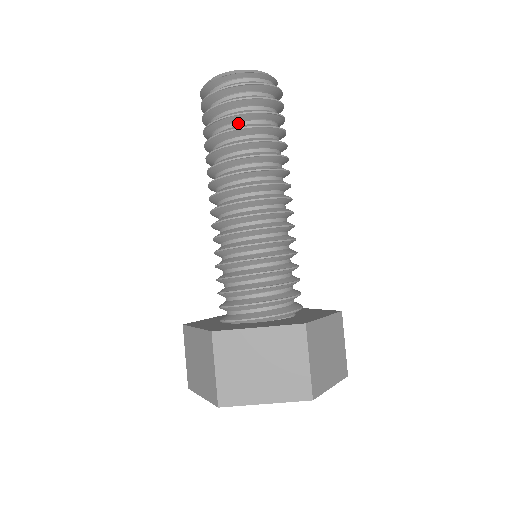
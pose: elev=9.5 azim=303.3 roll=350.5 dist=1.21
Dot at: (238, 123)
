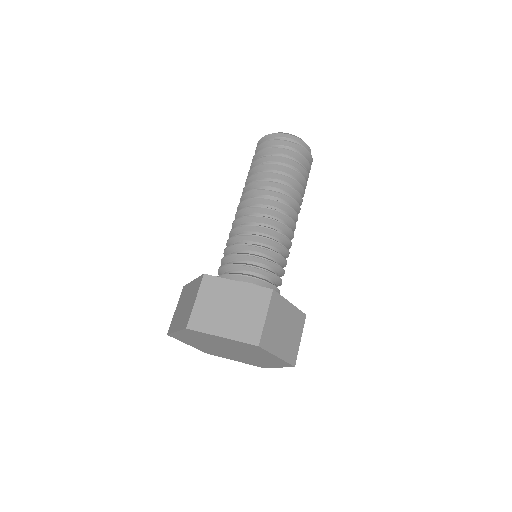
Dot at: (275, 162)
